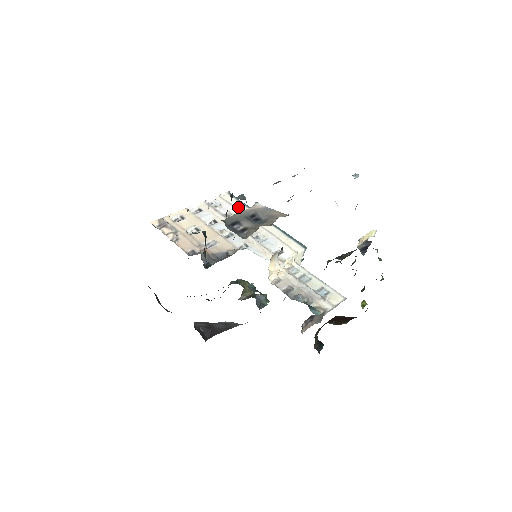
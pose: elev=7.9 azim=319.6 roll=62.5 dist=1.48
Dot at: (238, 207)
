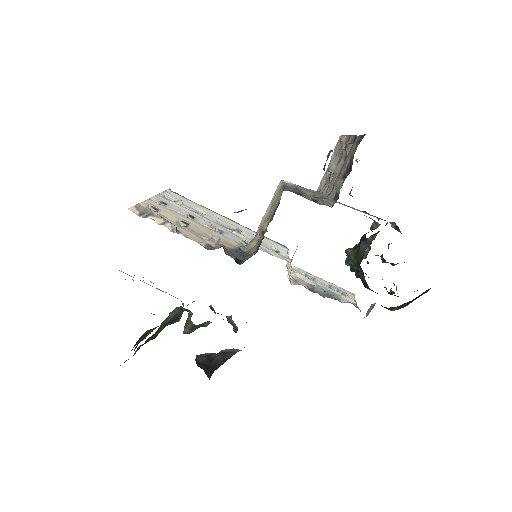
Dot at: (195, 205)
